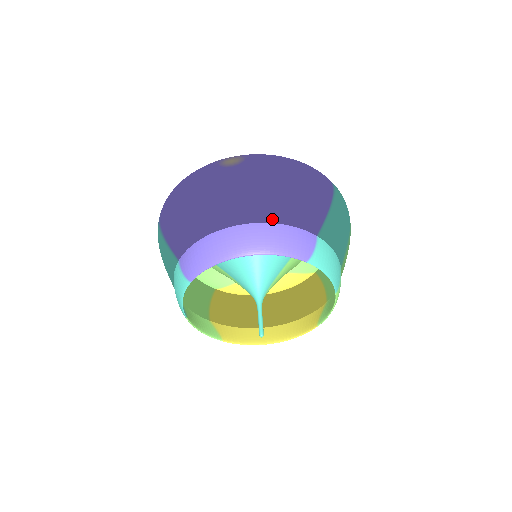
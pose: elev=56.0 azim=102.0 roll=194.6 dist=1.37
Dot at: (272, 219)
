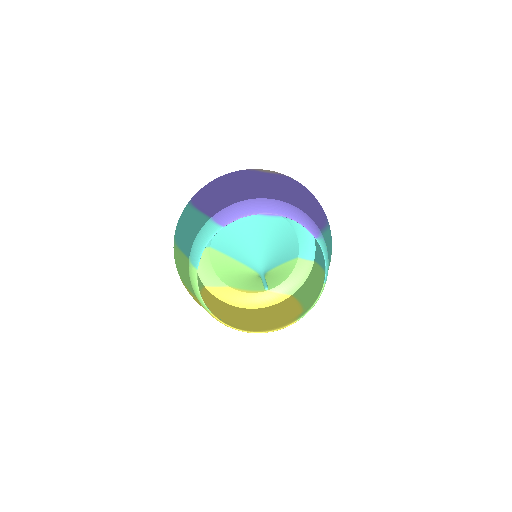
Dot at: (295, 205)
